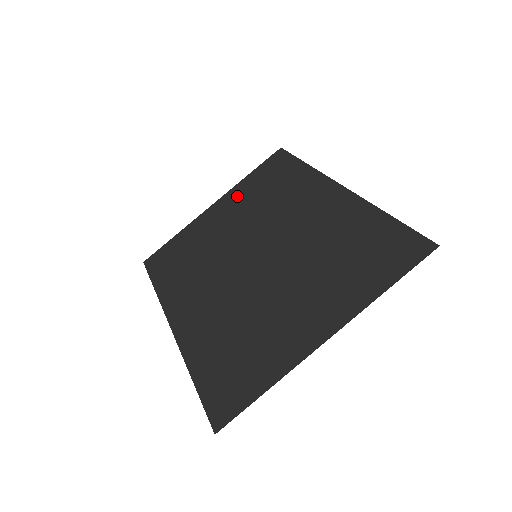
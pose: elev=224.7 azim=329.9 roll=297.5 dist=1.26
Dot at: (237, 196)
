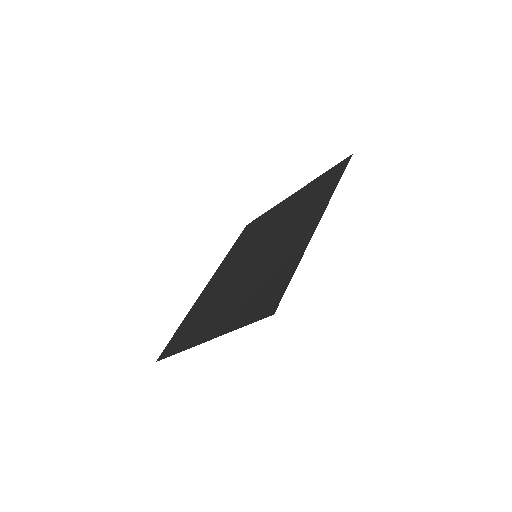
Dot at: (302, 193)
